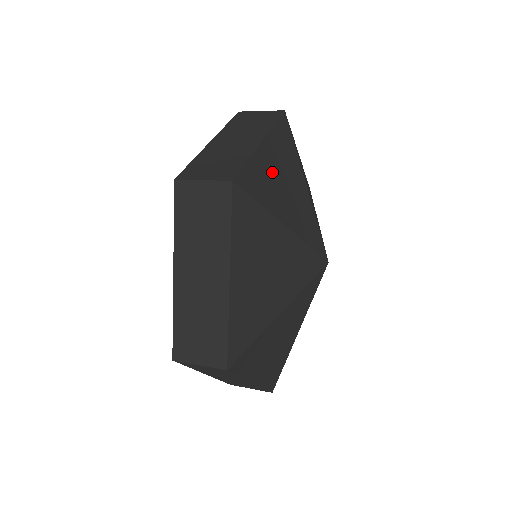
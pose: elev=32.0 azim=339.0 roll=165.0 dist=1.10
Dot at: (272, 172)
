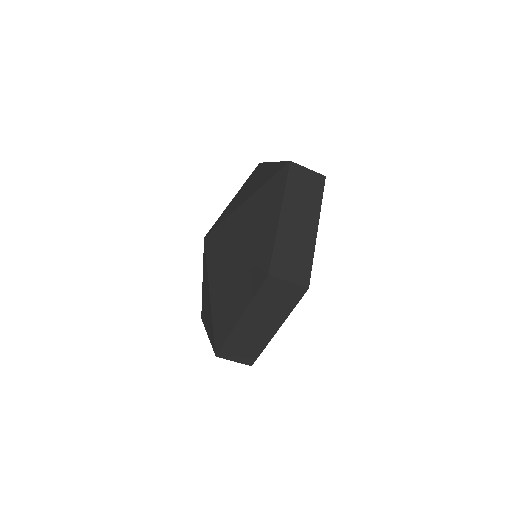
Dot at: occluded
